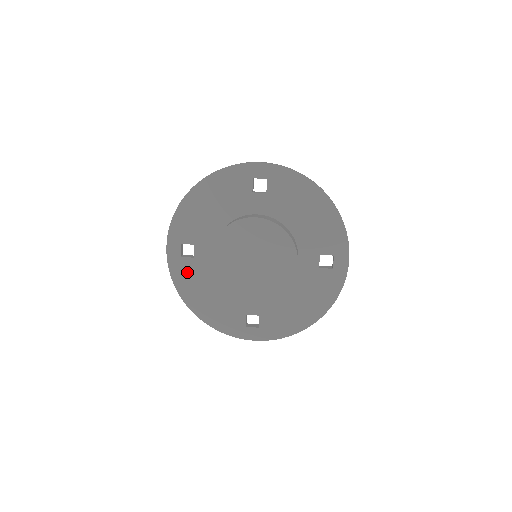
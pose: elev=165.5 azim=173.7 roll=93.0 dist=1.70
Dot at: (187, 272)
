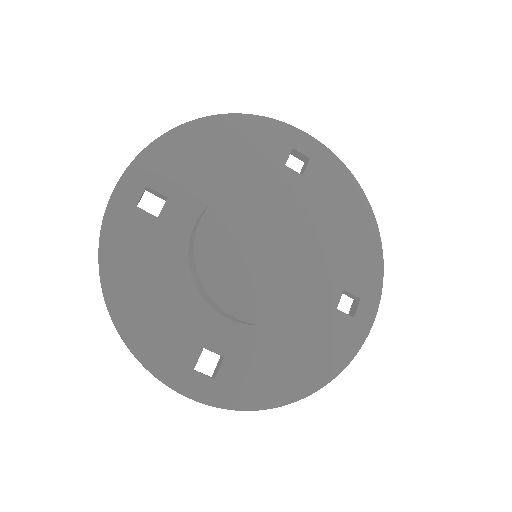
Dot at: (134, 236)
